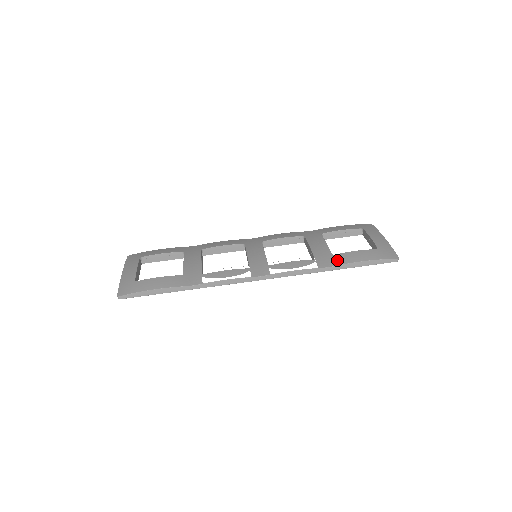
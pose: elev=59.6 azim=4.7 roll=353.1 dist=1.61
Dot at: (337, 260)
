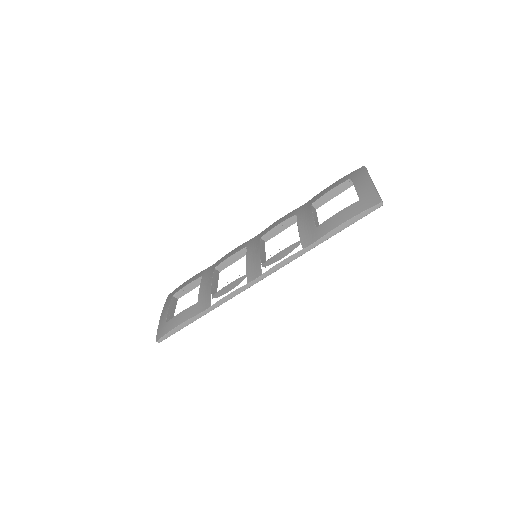
Dot at: (319, 232)
